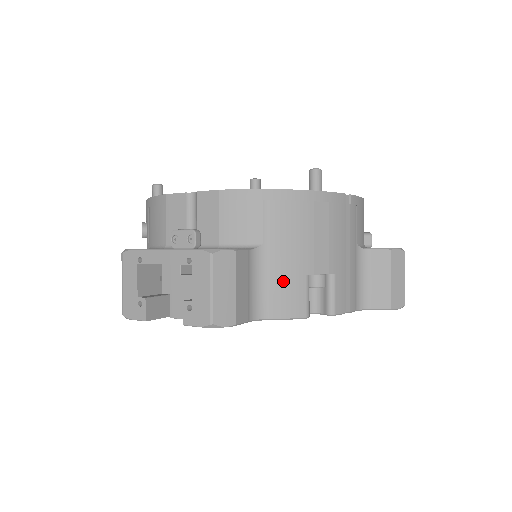
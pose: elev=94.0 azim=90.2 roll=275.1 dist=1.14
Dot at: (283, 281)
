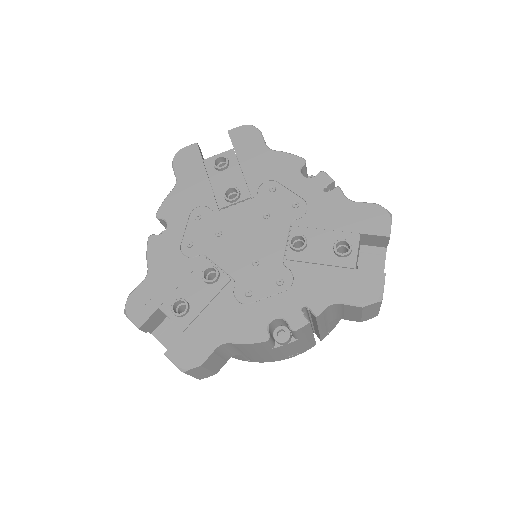
Dot at: occluded
